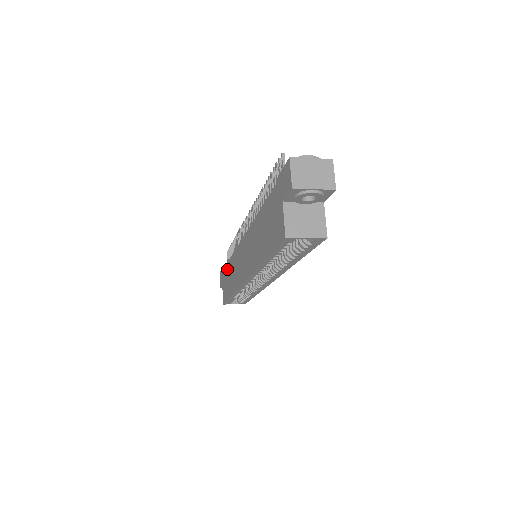
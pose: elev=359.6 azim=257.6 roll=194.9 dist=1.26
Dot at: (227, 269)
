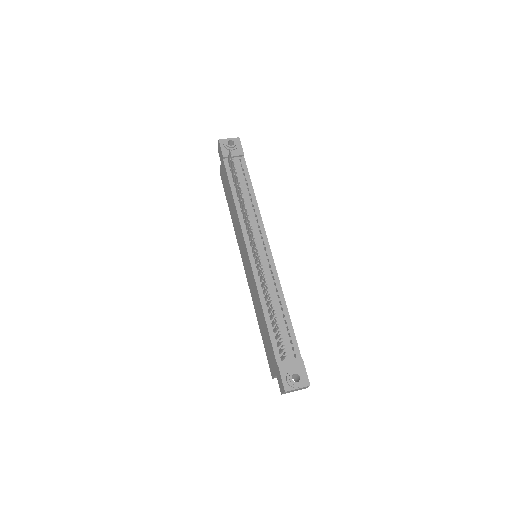
Dot at: (229, 187)
